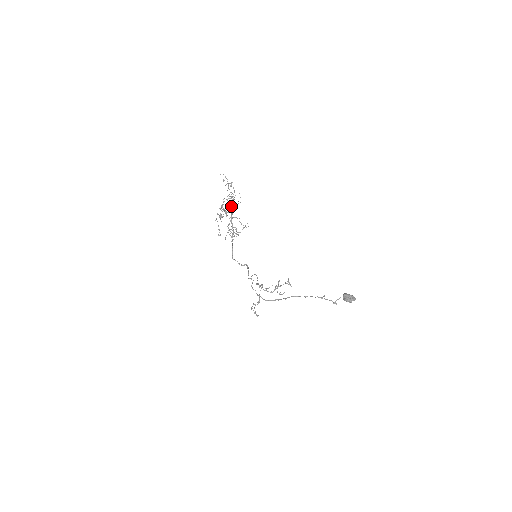
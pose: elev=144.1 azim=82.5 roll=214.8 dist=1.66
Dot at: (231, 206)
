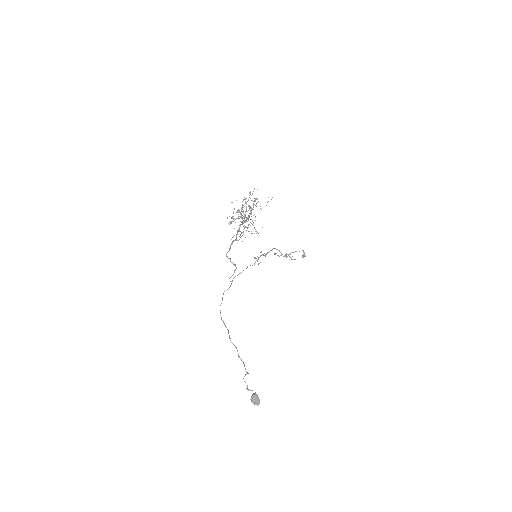
Dot at: occluded
